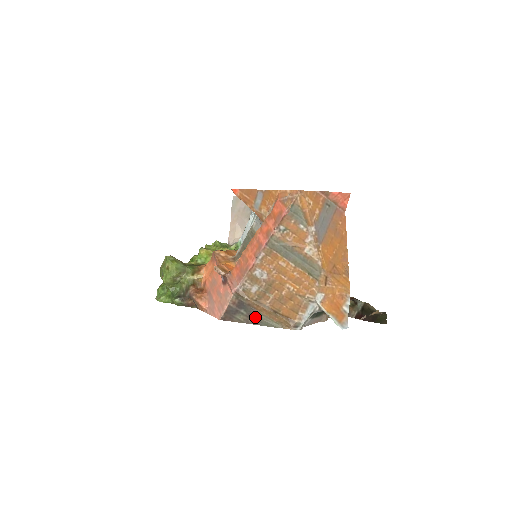
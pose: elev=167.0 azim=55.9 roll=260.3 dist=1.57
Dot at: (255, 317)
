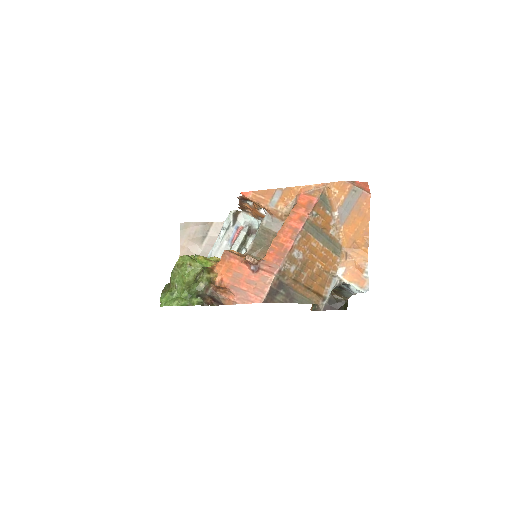
Dot at: (292, 296)
